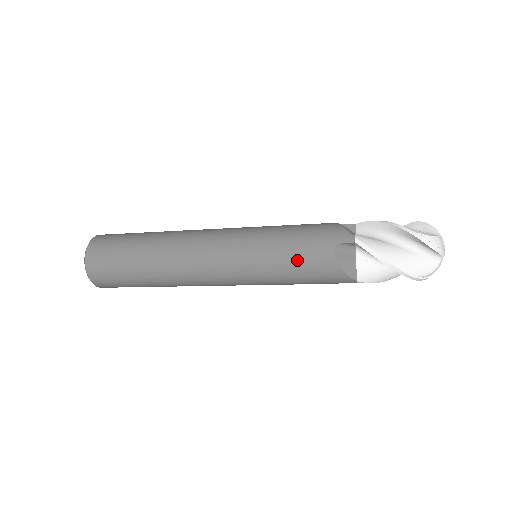
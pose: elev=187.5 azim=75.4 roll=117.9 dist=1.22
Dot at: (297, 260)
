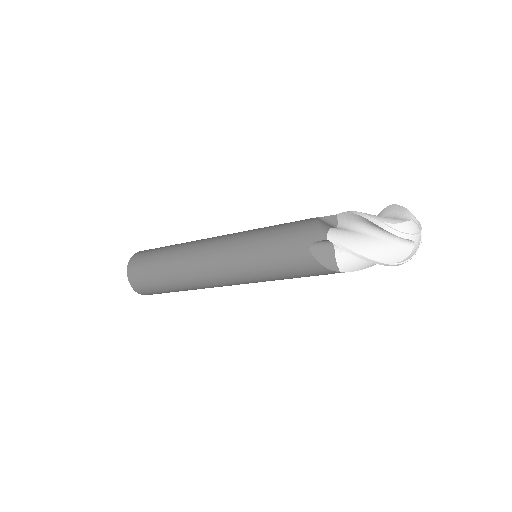
Dot at: (281, 261)
